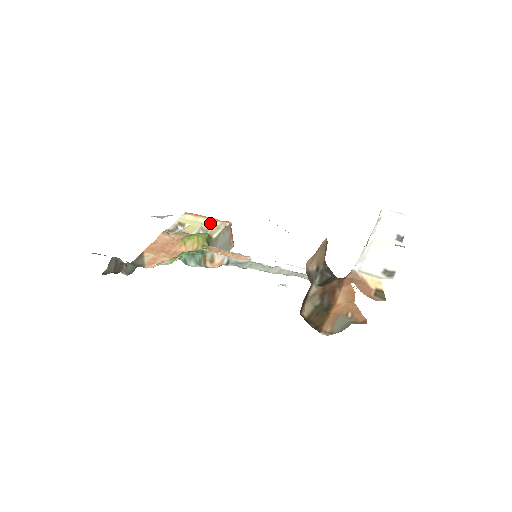
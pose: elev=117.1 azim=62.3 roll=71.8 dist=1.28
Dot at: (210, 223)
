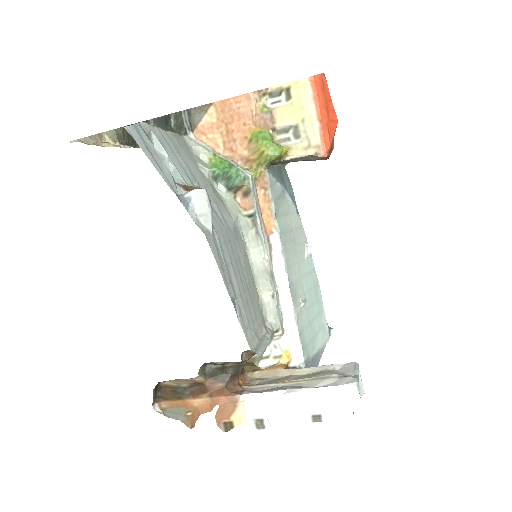
Dot at: (310, 130)
